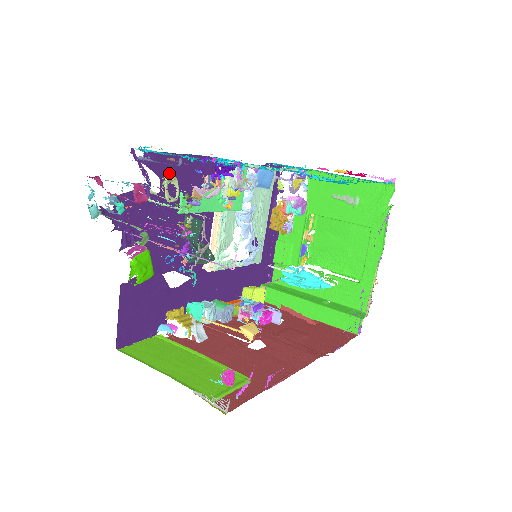
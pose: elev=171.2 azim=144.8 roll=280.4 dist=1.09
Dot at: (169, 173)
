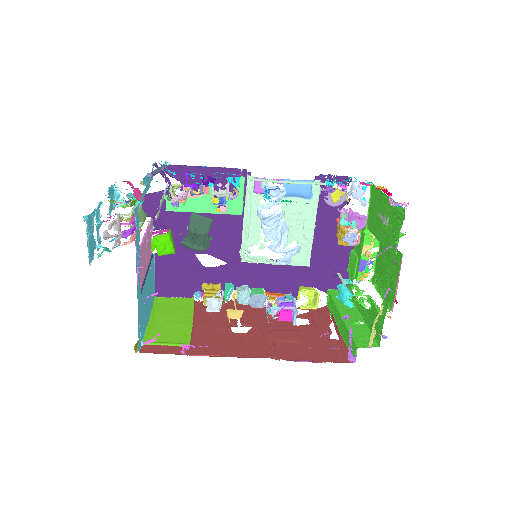
Dot at: occluded
